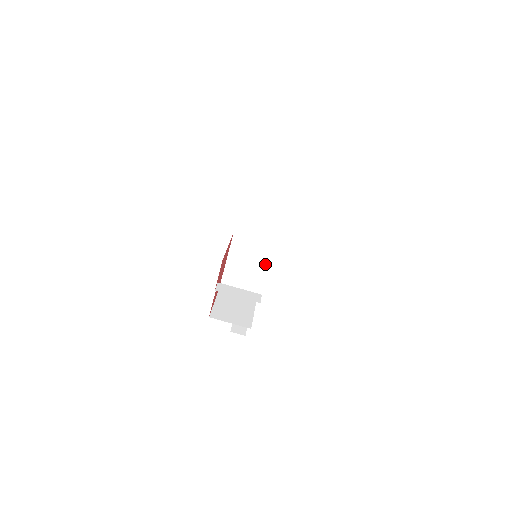
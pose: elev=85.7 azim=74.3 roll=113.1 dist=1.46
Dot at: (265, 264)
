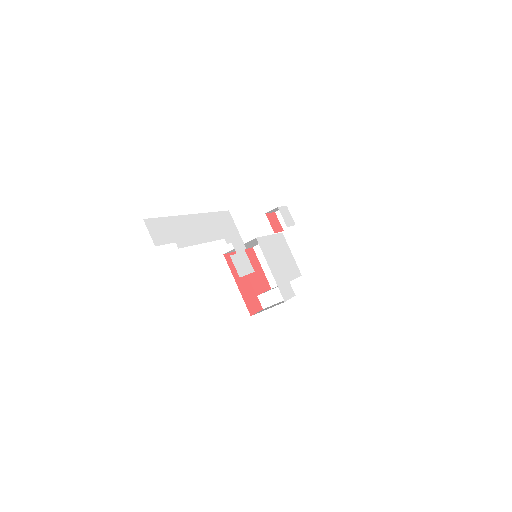
Dot at: occluded
